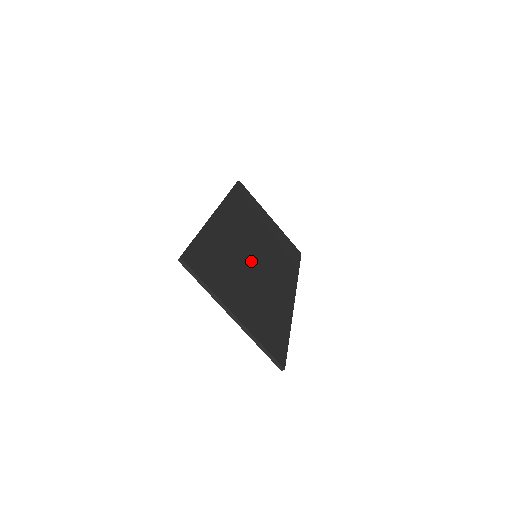
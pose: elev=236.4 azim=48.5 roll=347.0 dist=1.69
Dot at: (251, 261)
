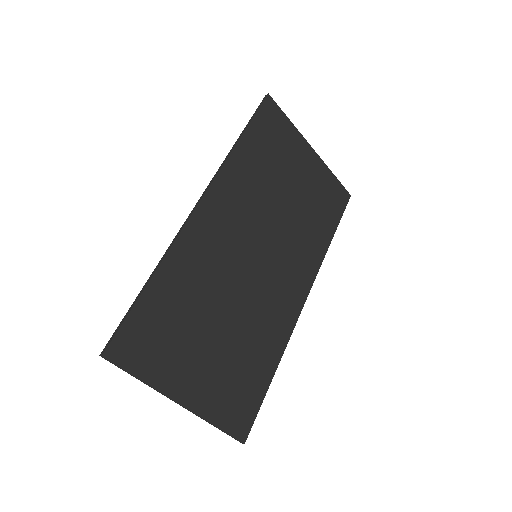
Dot at: (241, 276)
